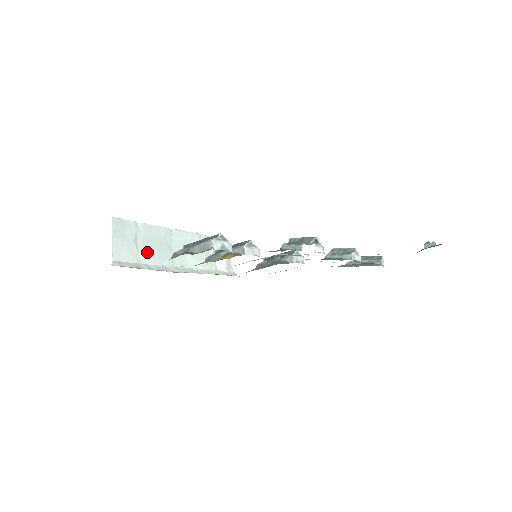
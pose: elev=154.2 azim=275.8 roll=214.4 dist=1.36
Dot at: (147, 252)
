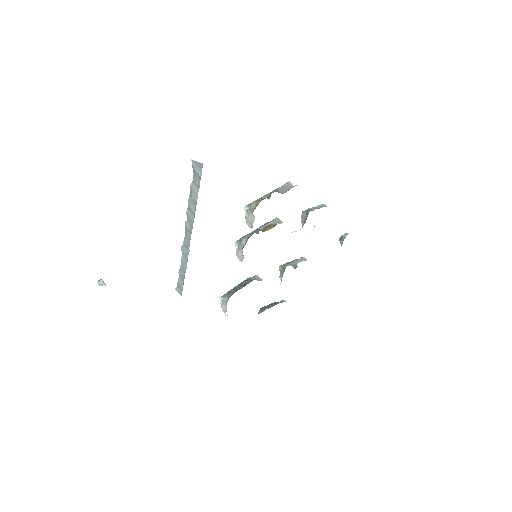
Dot at: occluded
